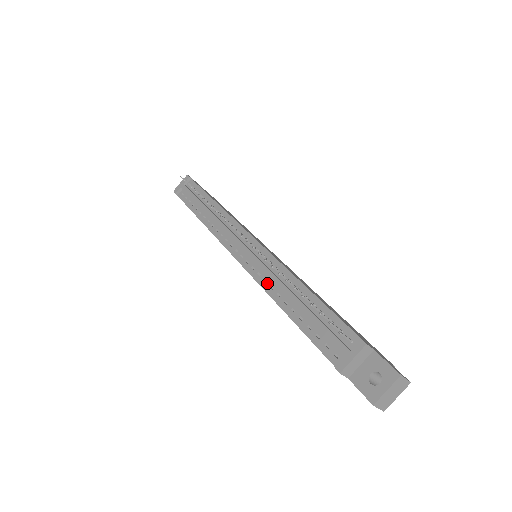
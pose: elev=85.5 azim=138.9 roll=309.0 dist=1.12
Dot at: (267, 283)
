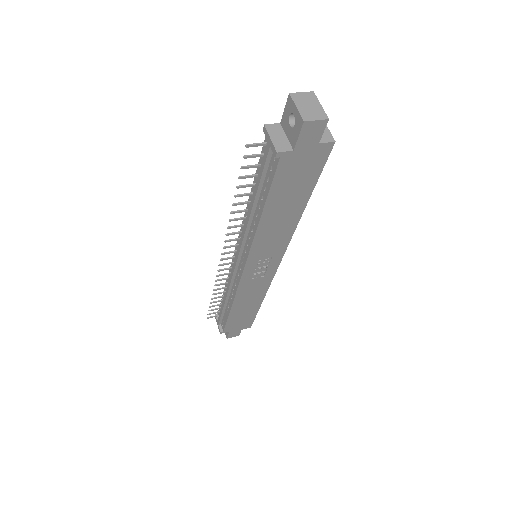
Dot at: (250, 236)
